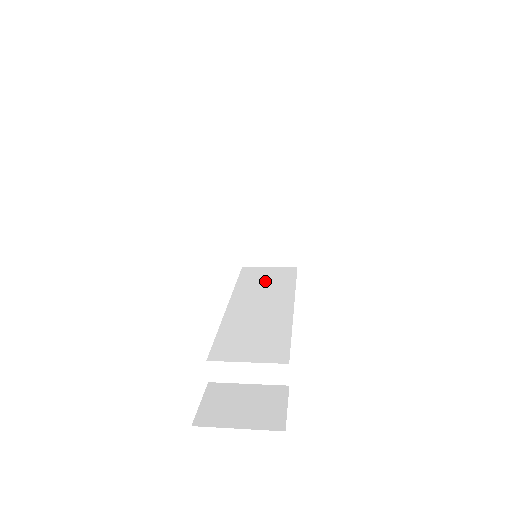
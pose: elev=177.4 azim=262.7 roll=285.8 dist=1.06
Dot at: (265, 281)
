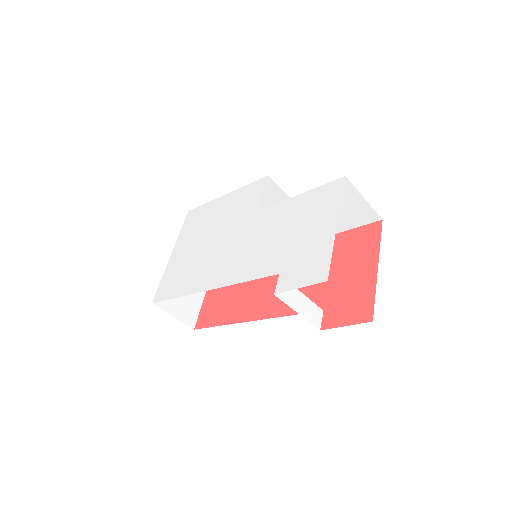
Dot at: occluded
